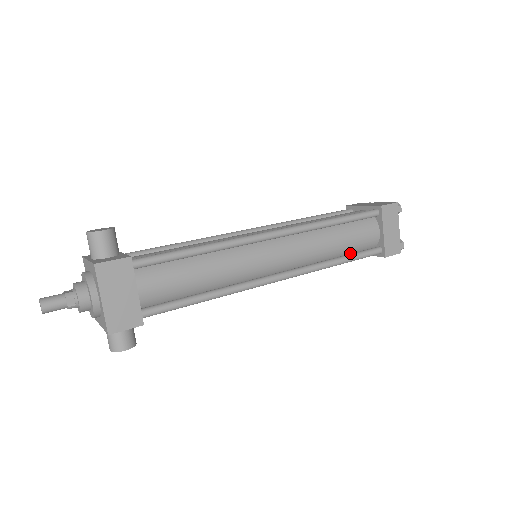
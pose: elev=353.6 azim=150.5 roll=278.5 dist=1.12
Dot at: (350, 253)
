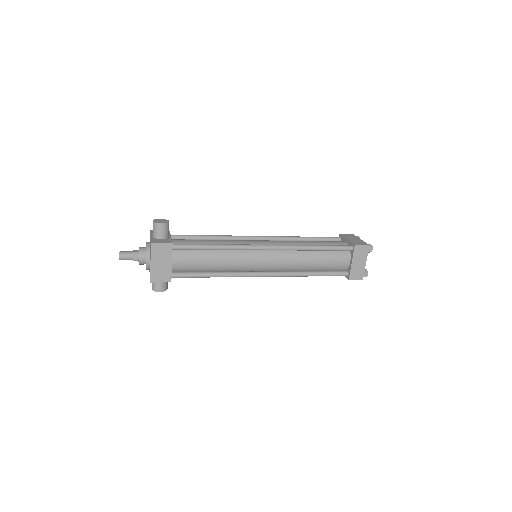
Dot at: (324, 270)
